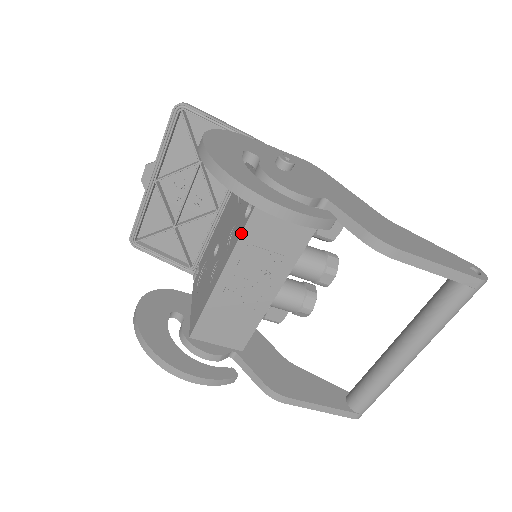
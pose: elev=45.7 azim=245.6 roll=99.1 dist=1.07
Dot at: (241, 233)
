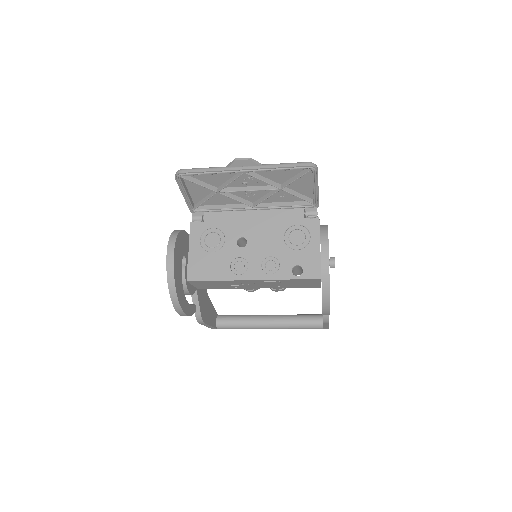
Dot at: (285, 279)
